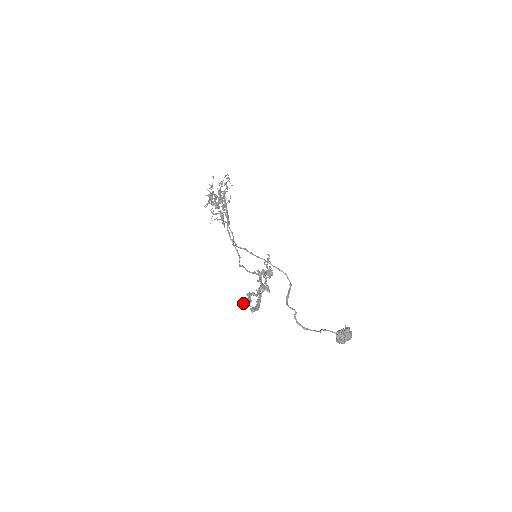
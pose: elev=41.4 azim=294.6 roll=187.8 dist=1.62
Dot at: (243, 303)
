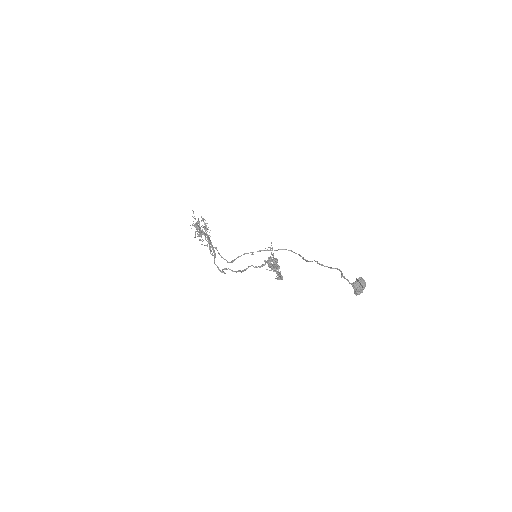
Dot at: (271, 268)
